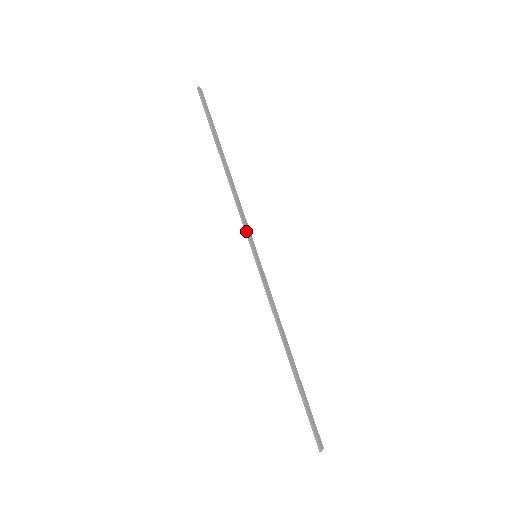
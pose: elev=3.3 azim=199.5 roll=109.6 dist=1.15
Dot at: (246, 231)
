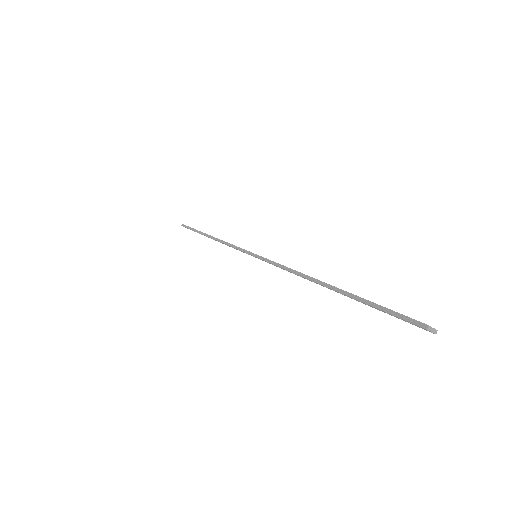
Dot at: (239, 249)
